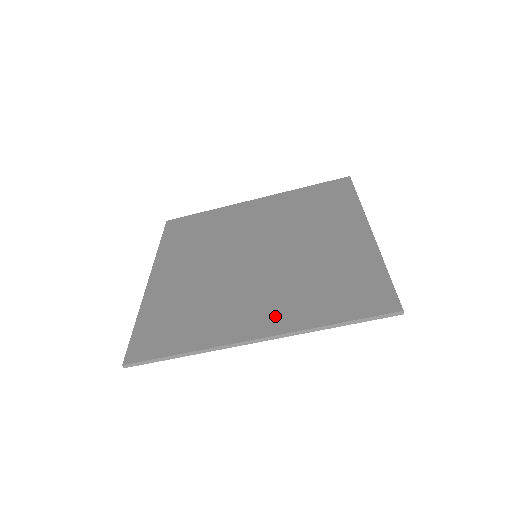
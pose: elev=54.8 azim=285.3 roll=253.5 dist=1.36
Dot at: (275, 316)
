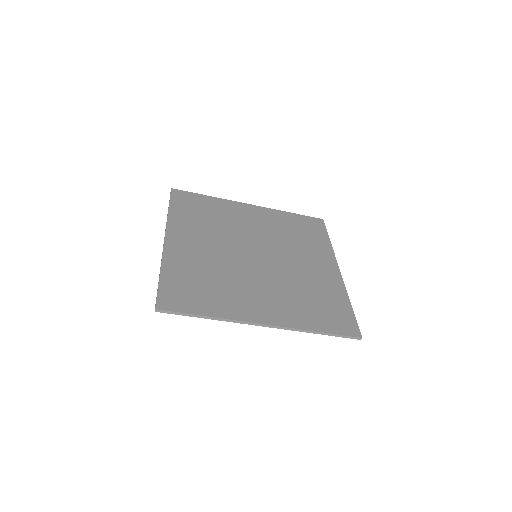
Dot at: (277, 311)
